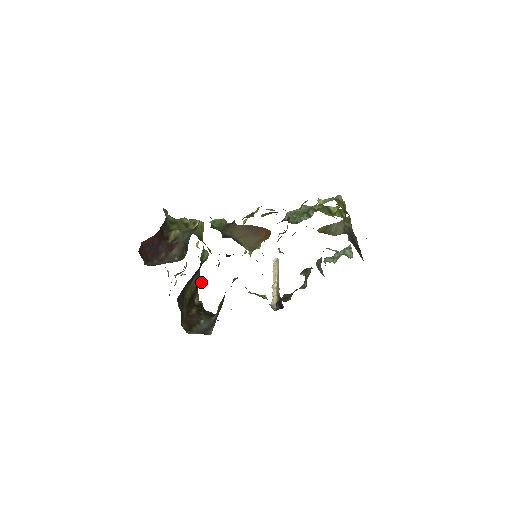
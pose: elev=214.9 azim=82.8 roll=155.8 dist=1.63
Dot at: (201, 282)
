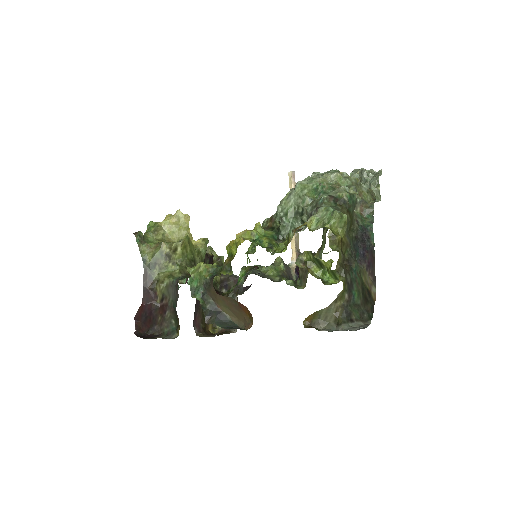
Dot at: (212, 256)
